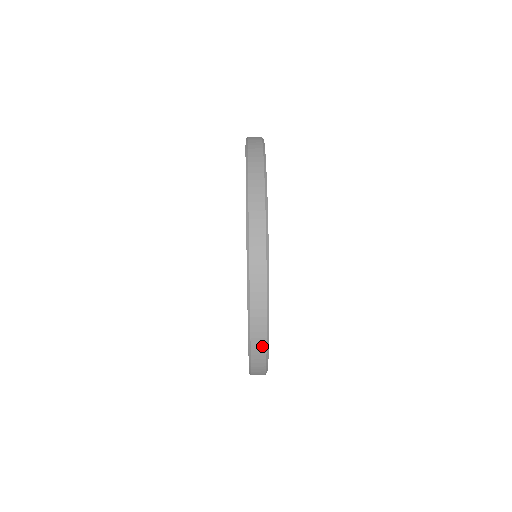
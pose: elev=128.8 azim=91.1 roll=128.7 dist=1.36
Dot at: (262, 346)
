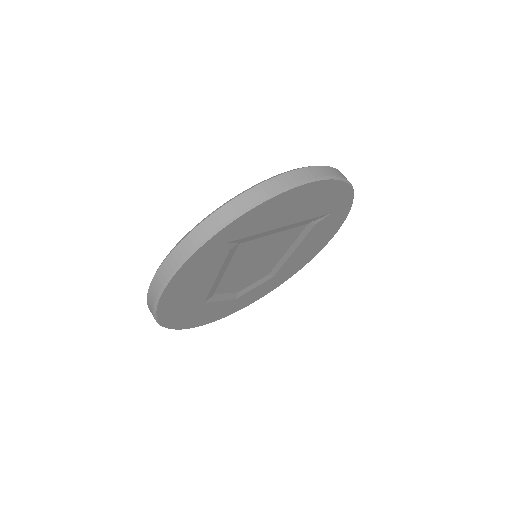
Dot at: occluded
